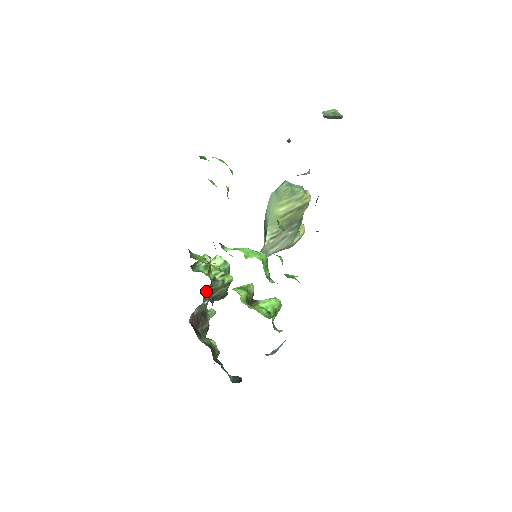
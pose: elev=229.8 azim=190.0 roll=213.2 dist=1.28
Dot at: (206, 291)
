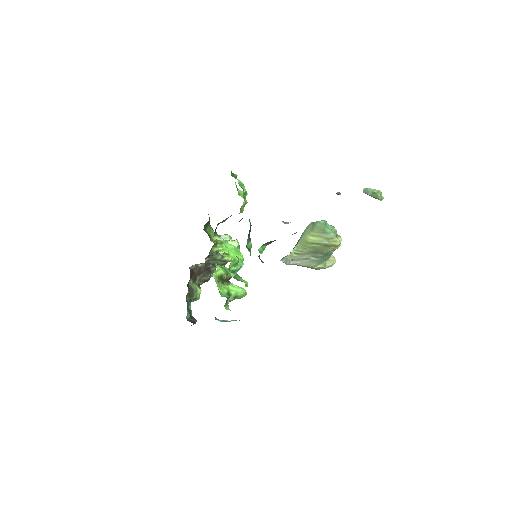
Dot at: (207, 256)
